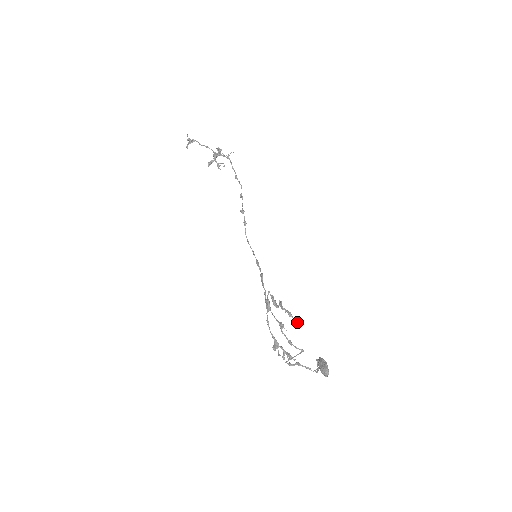
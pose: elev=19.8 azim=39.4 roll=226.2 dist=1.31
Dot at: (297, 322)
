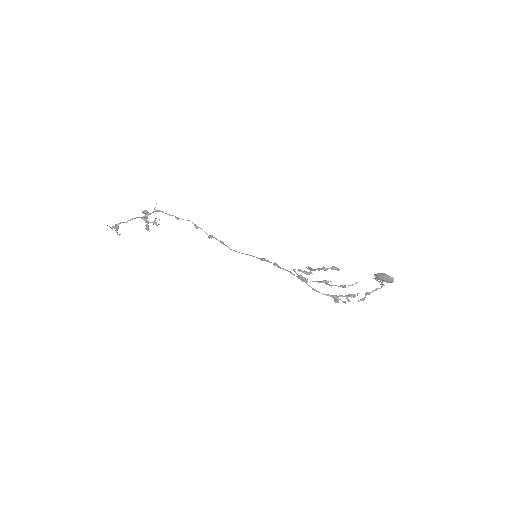
Dot at: (335, 269)
